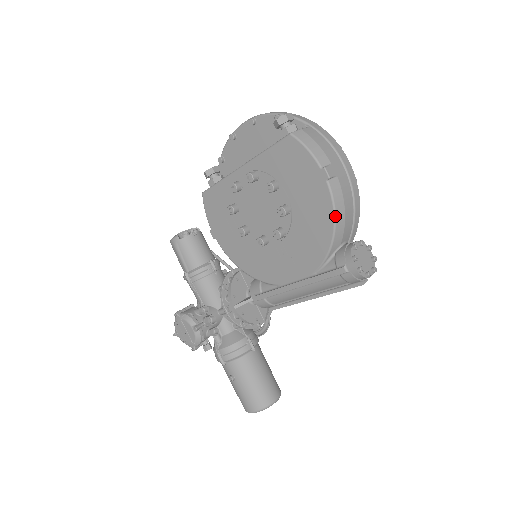
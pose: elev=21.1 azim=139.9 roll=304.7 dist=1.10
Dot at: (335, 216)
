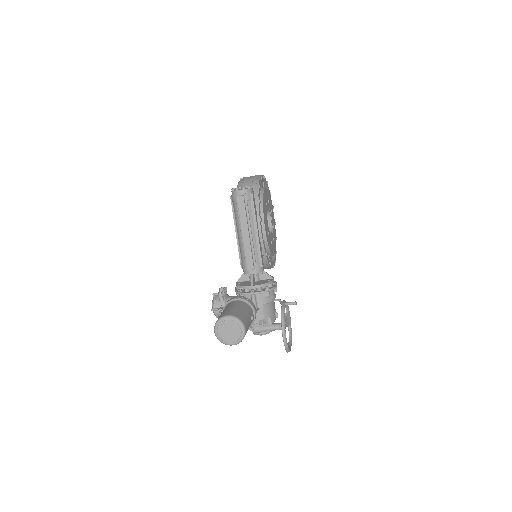
Dot at: (238, 186)
